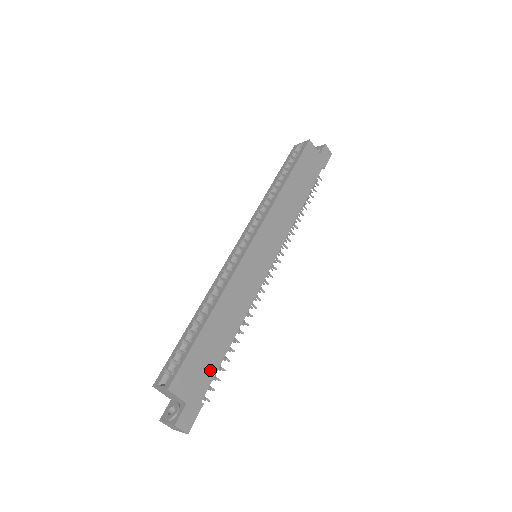
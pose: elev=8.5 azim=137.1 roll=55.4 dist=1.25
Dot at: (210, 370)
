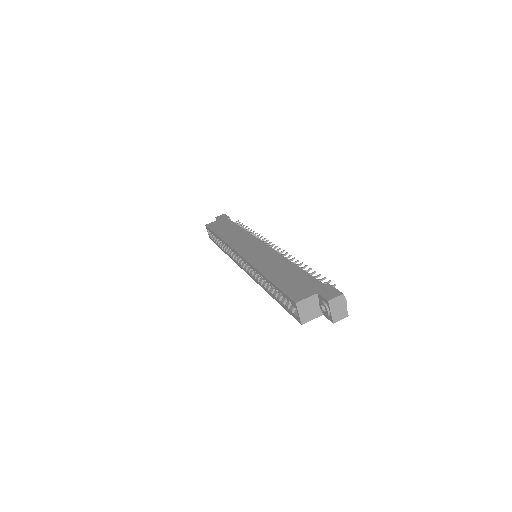
Dot at: (306, 279)
